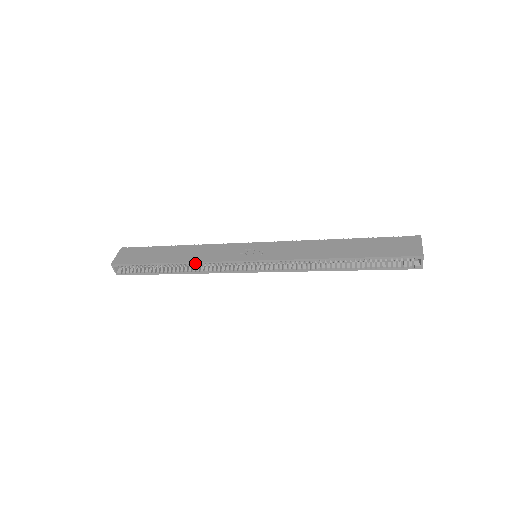
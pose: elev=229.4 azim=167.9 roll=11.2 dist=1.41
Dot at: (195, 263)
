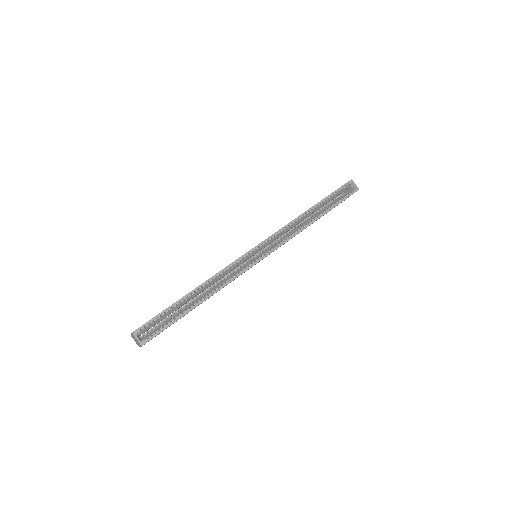
Dot at: (214, 277)
